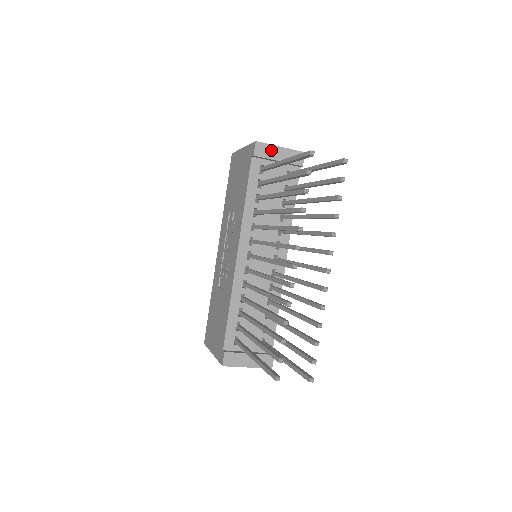
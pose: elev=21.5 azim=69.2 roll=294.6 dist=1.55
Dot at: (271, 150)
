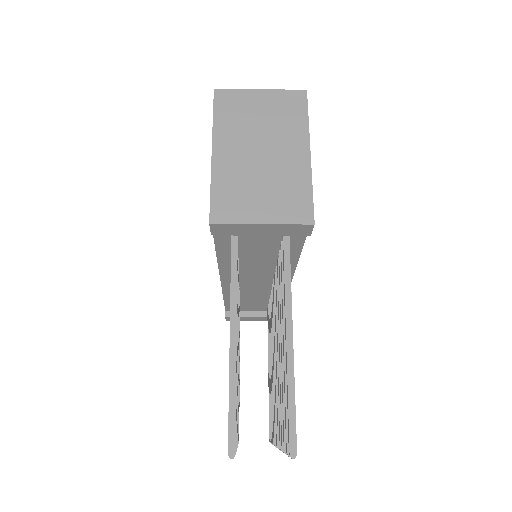
Dot at: (243, 228)
